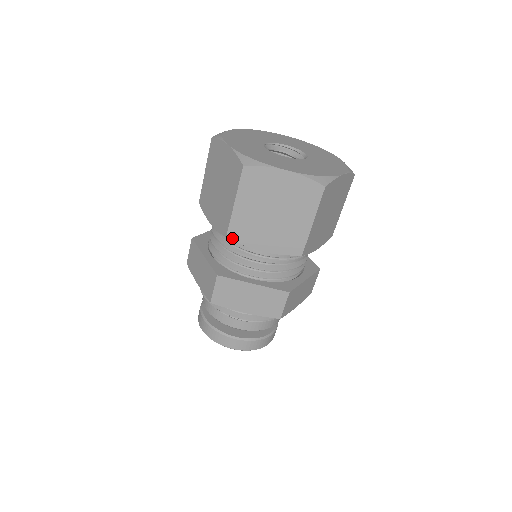
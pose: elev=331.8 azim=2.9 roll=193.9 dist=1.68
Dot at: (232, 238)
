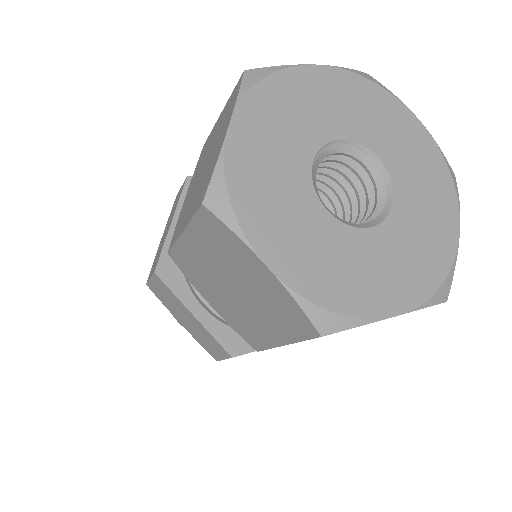
Dot at: (175, 260)
